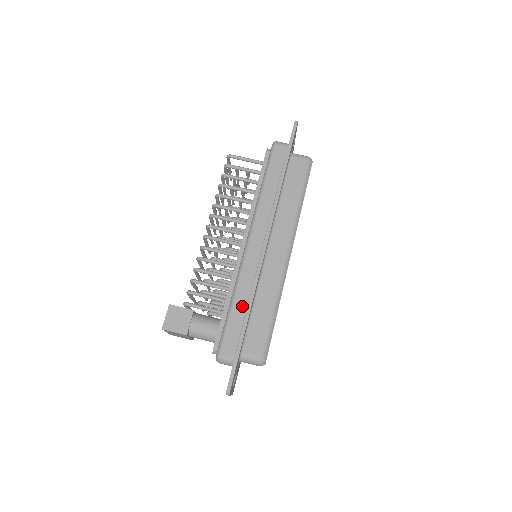
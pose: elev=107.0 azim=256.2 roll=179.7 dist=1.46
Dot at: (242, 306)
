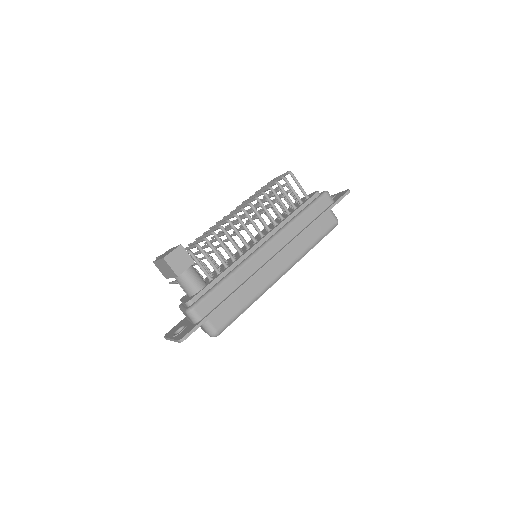
Dot at: (231, 287)
